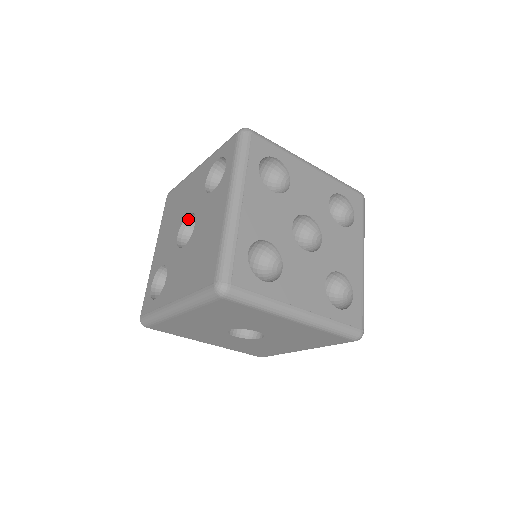
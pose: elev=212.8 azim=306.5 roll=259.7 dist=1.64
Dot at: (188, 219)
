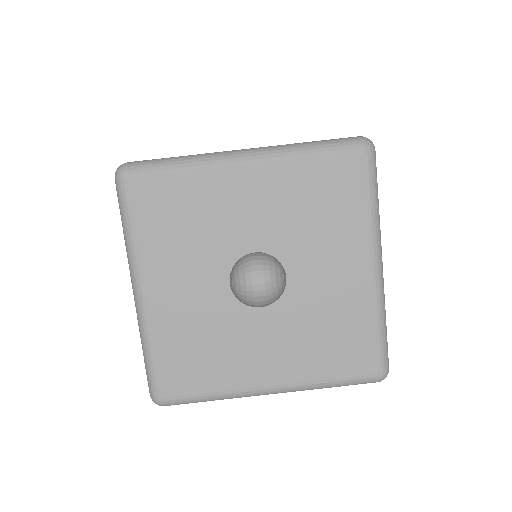
Dot at: occluded
